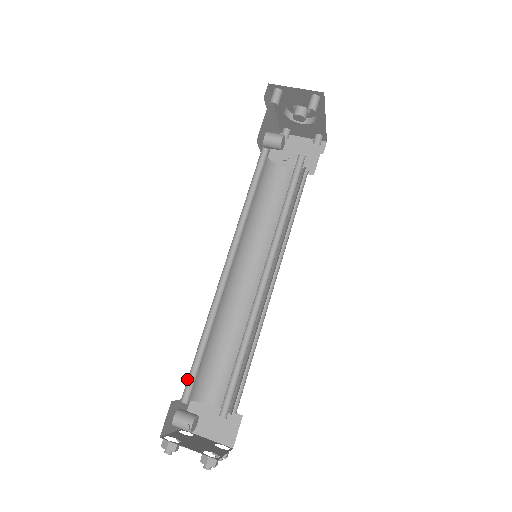
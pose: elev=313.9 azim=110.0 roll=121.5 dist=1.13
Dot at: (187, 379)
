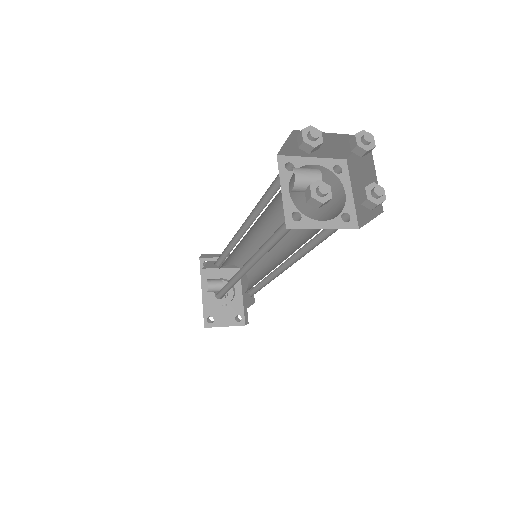
Dot at: (275, 179)
